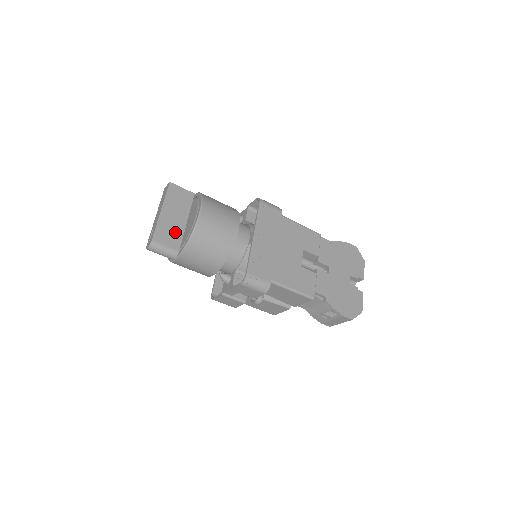
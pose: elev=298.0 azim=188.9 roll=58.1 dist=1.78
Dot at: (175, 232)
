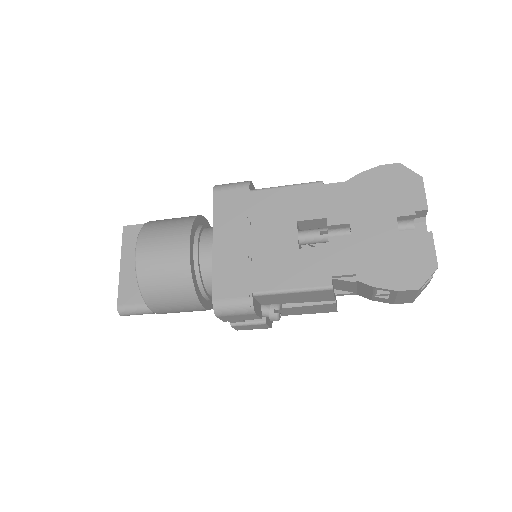
Dot at: occluded
